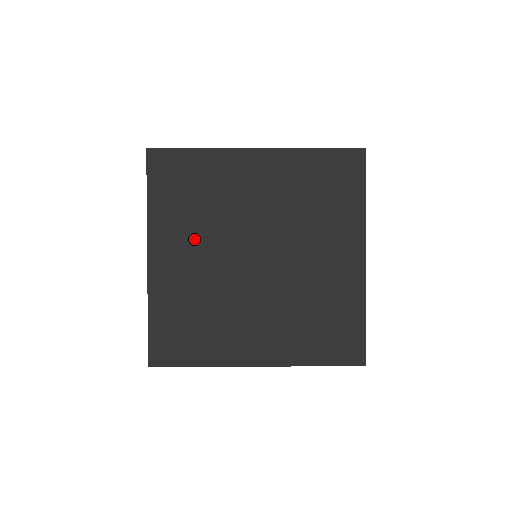
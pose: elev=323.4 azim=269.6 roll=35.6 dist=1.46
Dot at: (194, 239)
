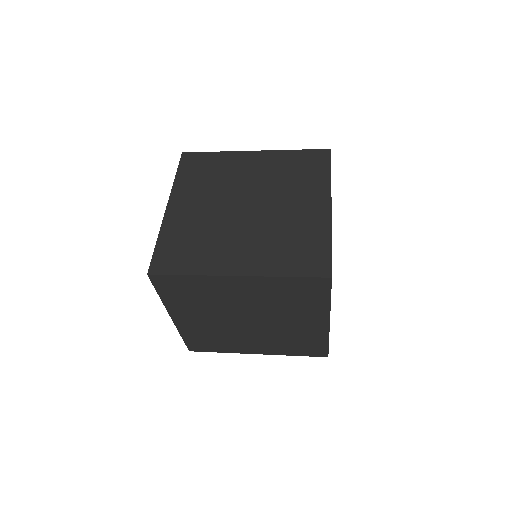
Dot at: (203, 196)
